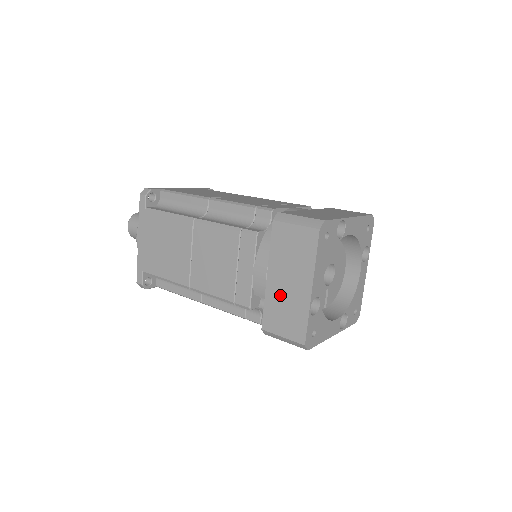
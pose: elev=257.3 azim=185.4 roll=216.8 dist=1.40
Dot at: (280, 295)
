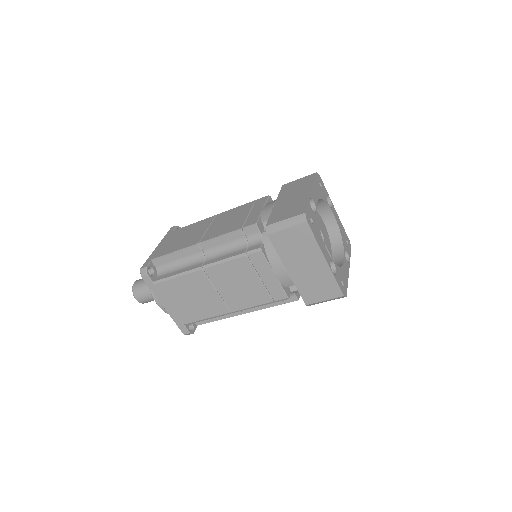
Dot at: (305, 277)
